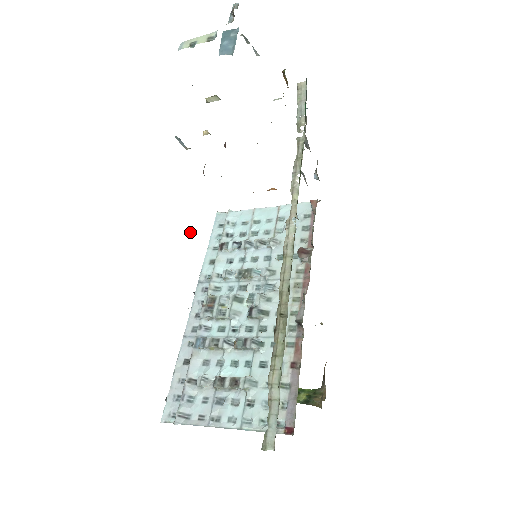
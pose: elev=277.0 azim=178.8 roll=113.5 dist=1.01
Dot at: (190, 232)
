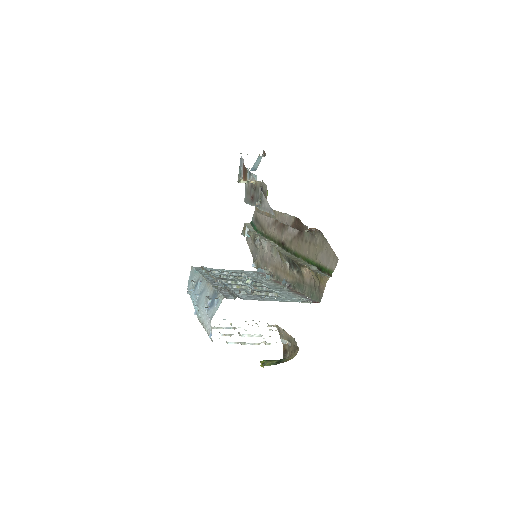
Dot at: (258, 201)
